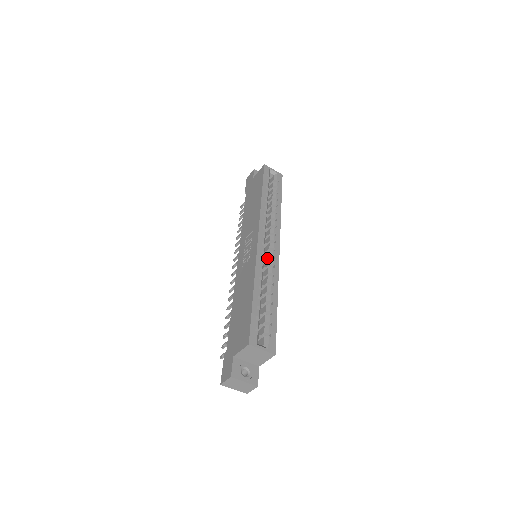
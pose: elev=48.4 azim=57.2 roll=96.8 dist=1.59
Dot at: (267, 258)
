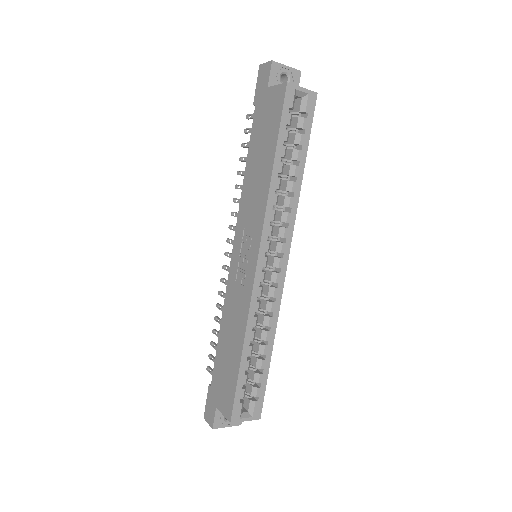
Dot at: (268, 280)
